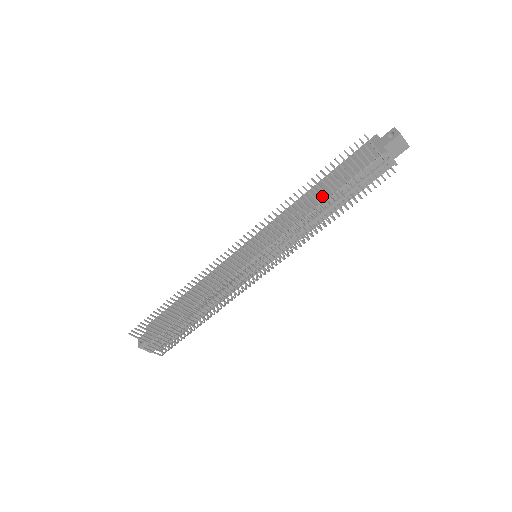
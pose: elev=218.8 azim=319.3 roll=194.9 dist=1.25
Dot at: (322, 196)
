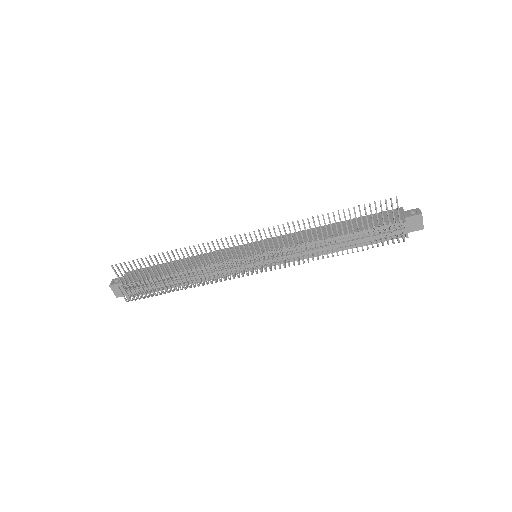
Dot at: occluded
